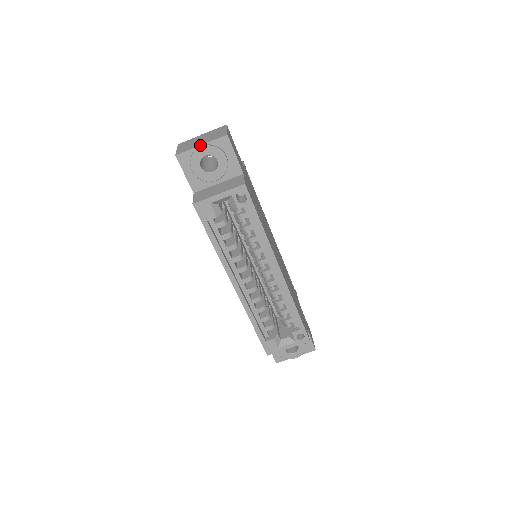
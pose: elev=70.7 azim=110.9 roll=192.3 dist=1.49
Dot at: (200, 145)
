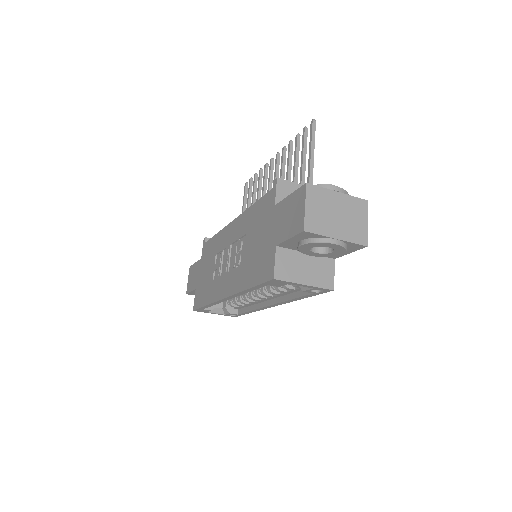
Dot at: (336, 238)
